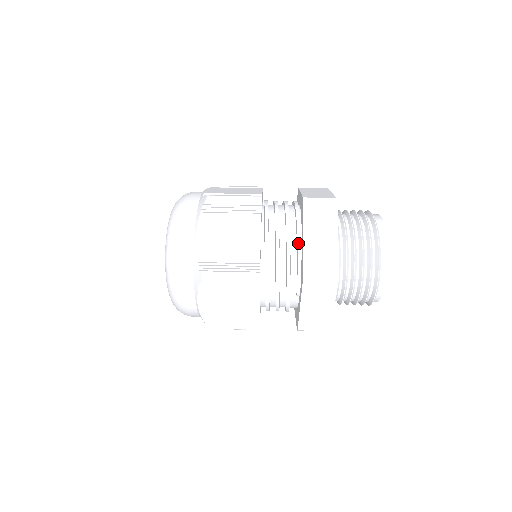
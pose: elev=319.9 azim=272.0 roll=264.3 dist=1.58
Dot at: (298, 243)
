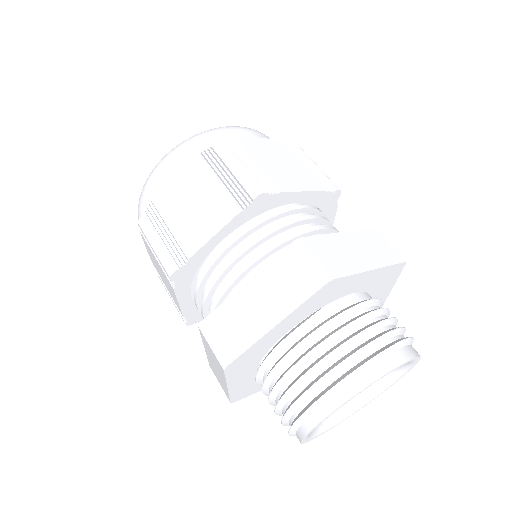
Dot at: occluded
